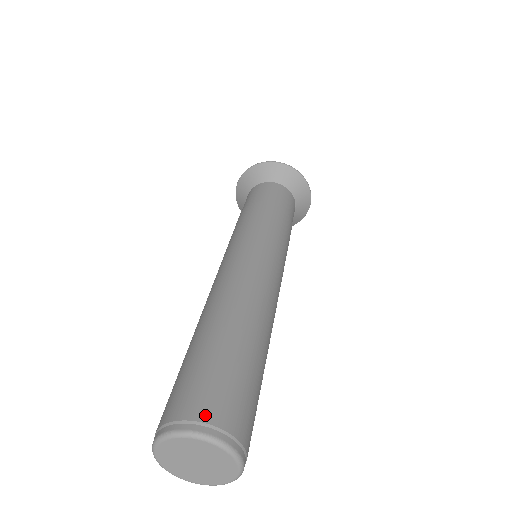
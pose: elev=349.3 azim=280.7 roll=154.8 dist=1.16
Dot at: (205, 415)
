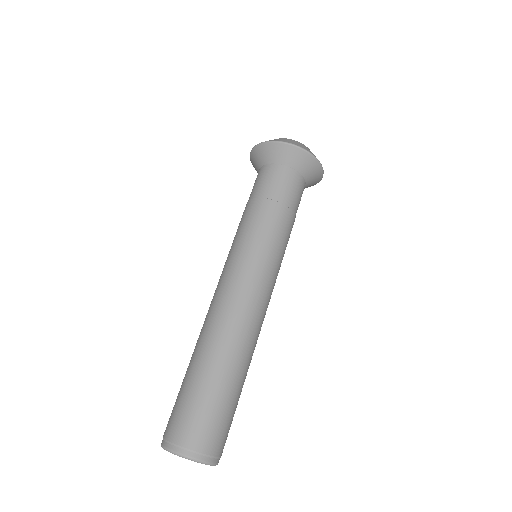
Dot at: (169, 435)
